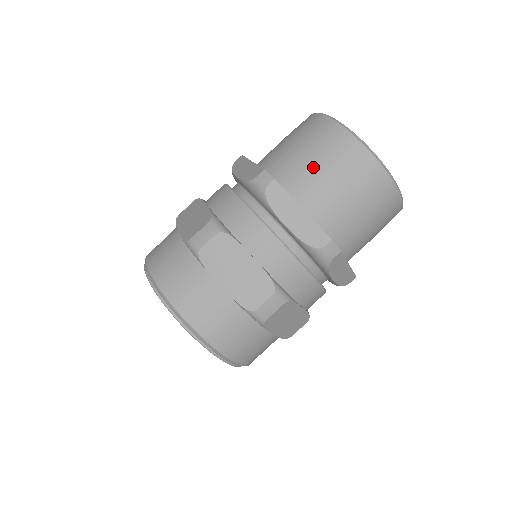
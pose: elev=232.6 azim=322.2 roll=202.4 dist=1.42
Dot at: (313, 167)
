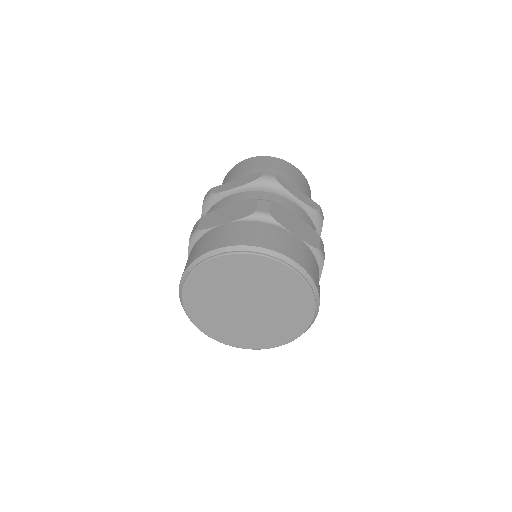
Dot at: (230, 180)
